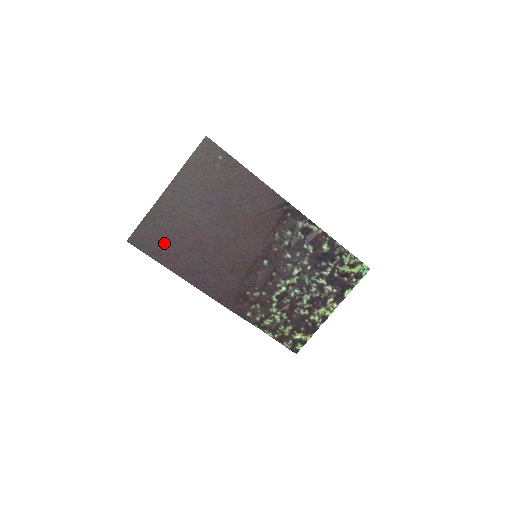
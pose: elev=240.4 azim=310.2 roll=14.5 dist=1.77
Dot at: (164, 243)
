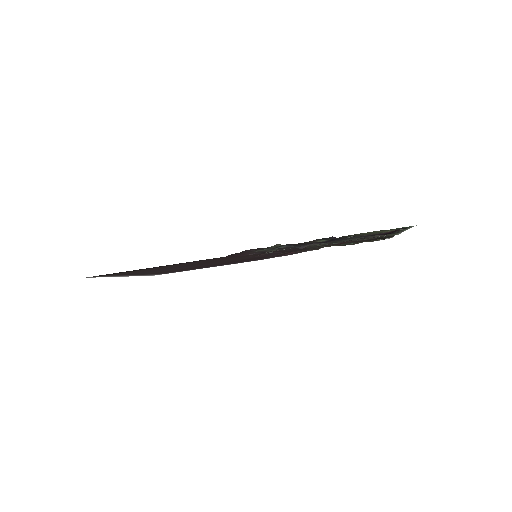
Dot at: (176, 271)
